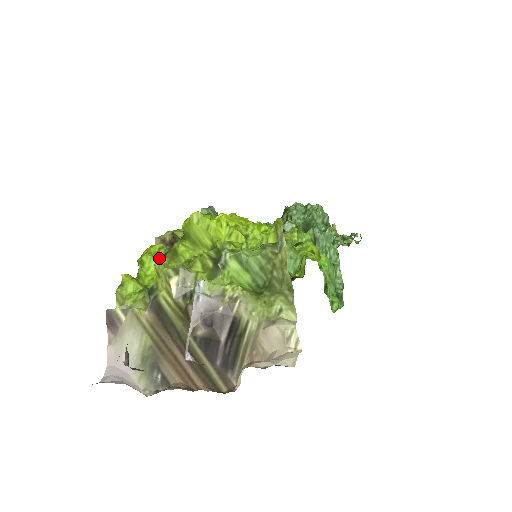
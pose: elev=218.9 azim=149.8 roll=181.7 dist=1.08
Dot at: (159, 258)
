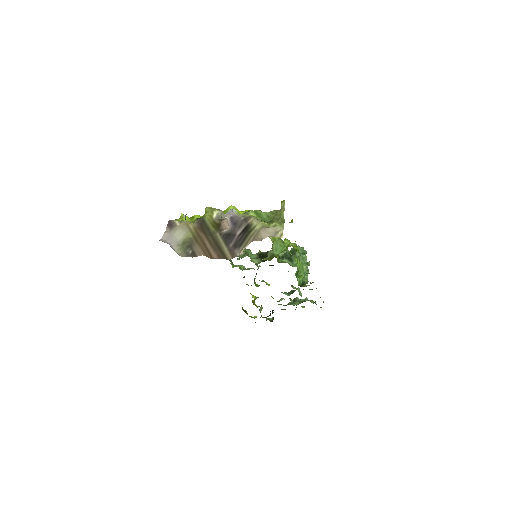
Dot at: occluded
